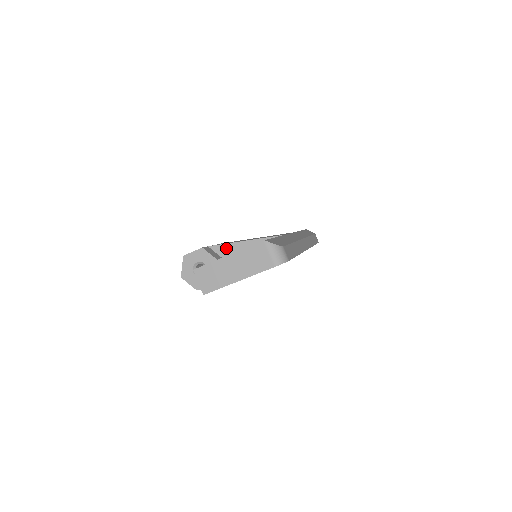
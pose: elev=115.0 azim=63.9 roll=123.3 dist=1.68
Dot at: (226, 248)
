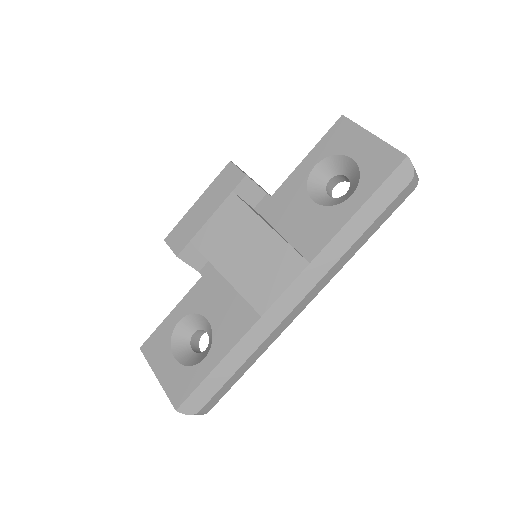
Dot at: (208, 258)
